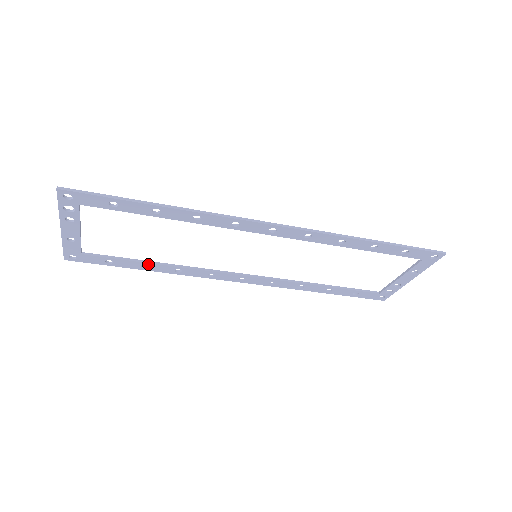
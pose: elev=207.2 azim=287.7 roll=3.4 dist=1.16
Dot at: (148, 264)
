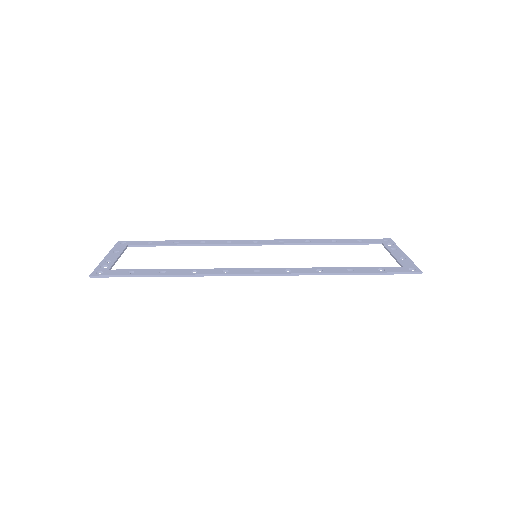
Dot at: (178, 245)
